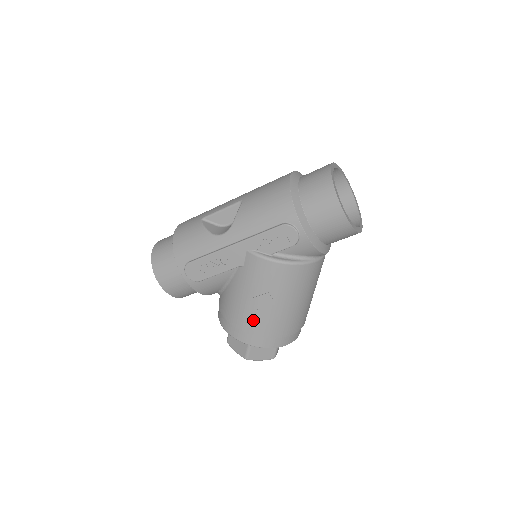
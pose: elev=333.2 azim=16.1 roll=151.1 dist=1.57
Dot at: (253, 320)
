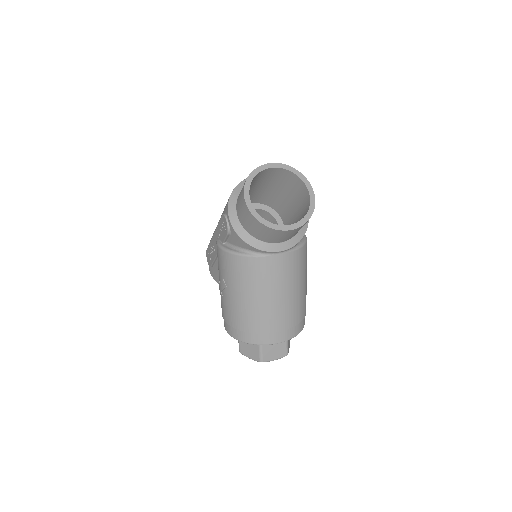
Dot at: (223, 305)
